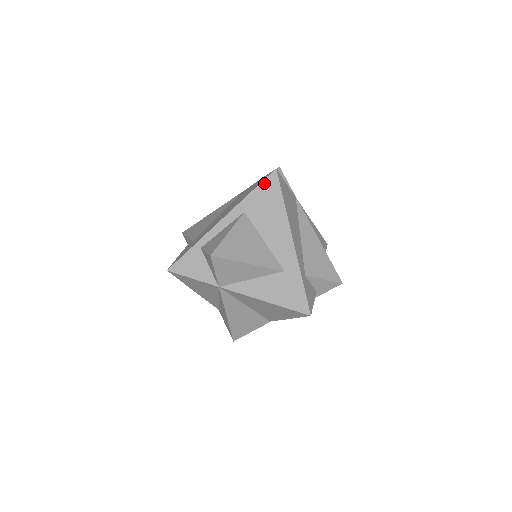
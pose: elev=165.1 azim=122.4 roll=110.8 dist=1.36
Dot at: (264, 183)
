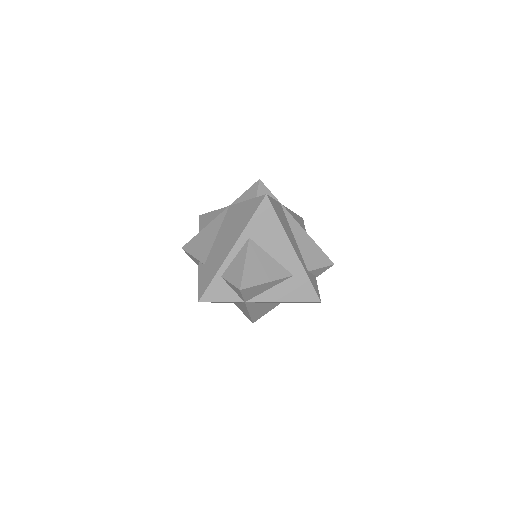
Dot at: (259, 209)
